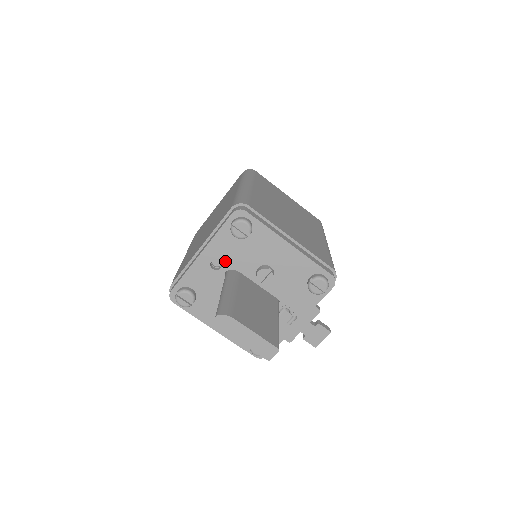
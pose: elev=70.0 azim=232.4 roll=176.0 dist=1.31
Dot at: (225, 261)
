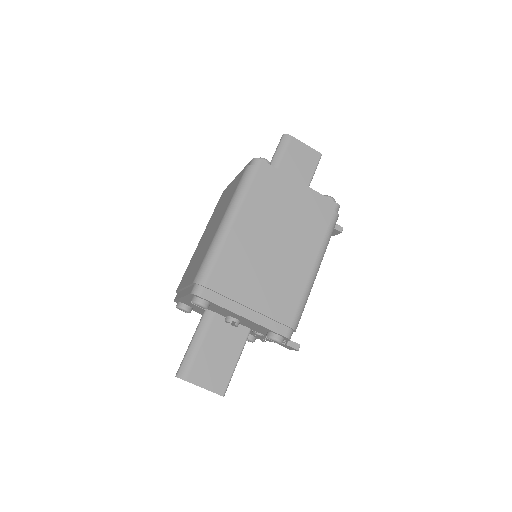
Dot at: occluded
